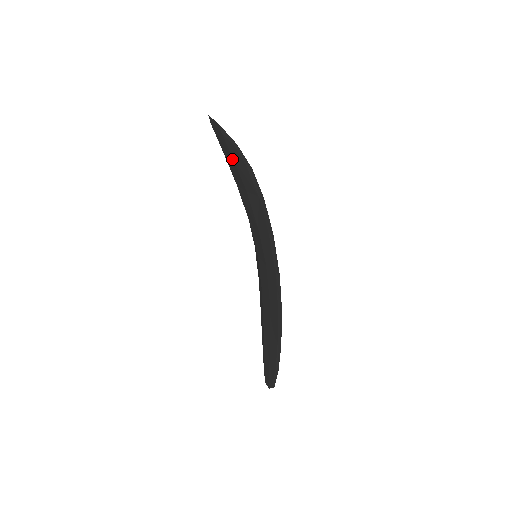
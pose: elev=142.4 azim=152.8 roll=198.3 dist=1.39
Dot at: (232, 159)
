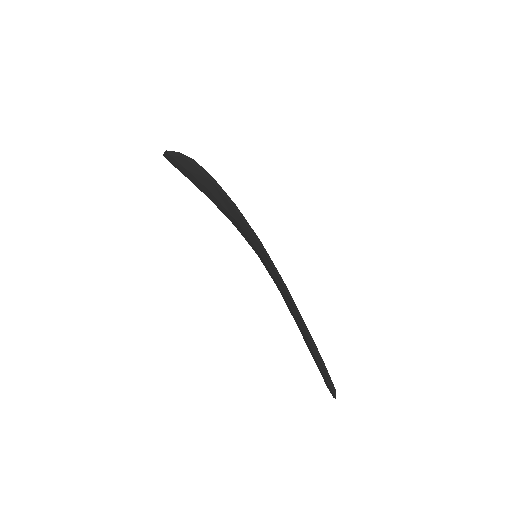
Dot at: (187, 172)
